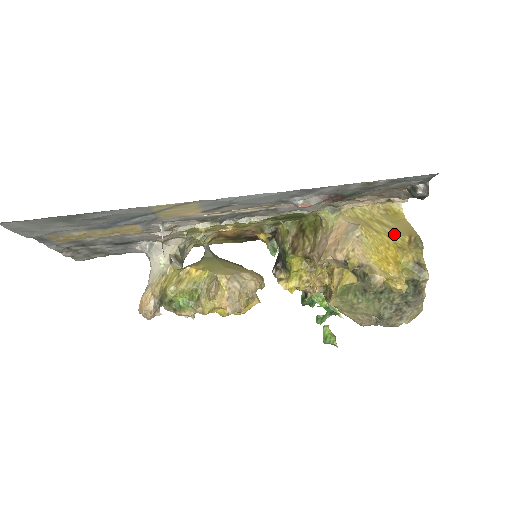
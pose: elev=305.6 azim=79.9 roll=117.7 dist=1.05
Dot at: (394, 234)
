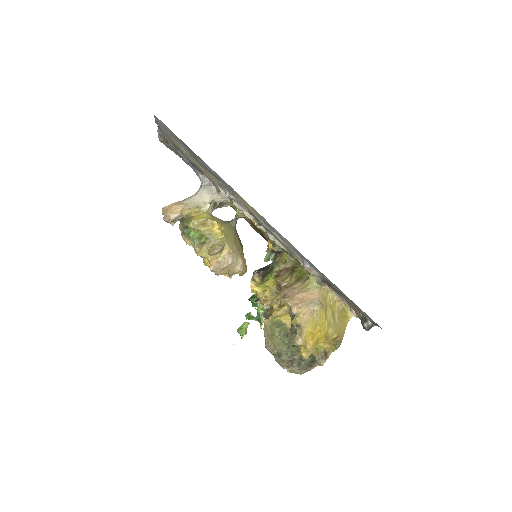
Dot at: (332, 327)
